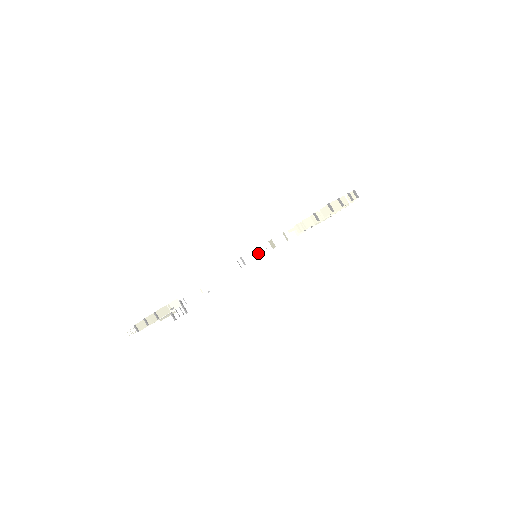
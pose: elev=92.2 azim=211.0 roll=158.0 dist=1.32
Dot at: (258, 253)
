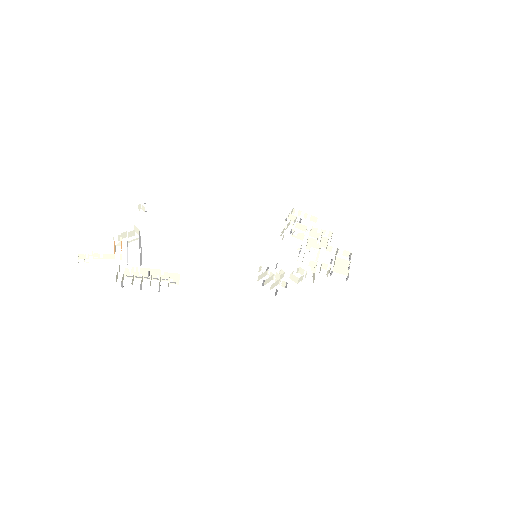
Dot at: (278, 277)
